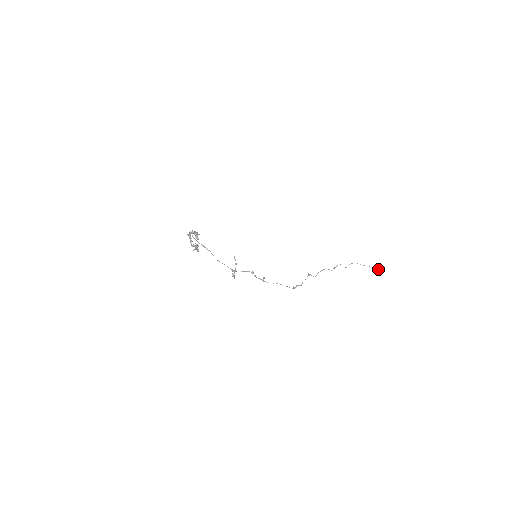
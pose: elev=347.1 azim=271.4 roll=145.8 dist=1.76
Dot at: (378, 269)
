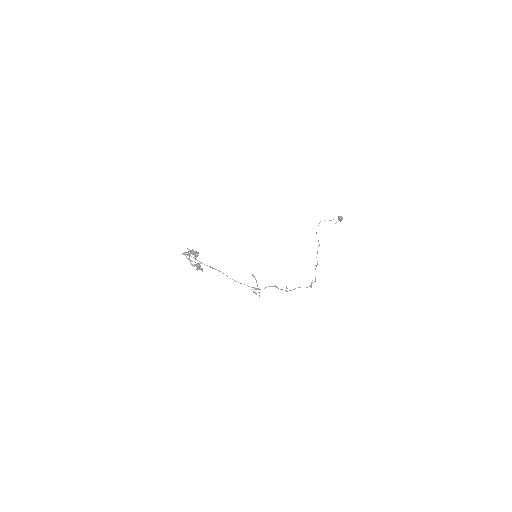
Dot at: (338, 220)
